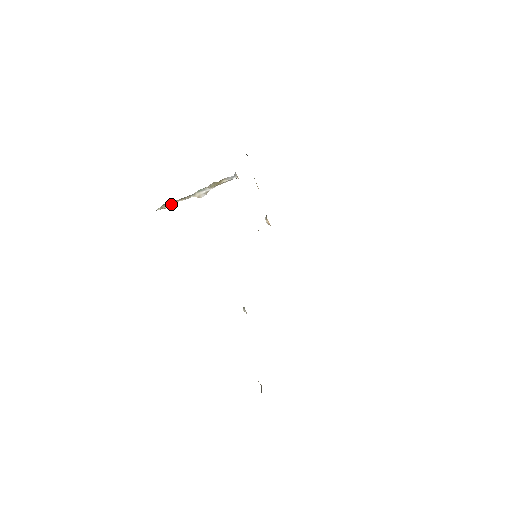
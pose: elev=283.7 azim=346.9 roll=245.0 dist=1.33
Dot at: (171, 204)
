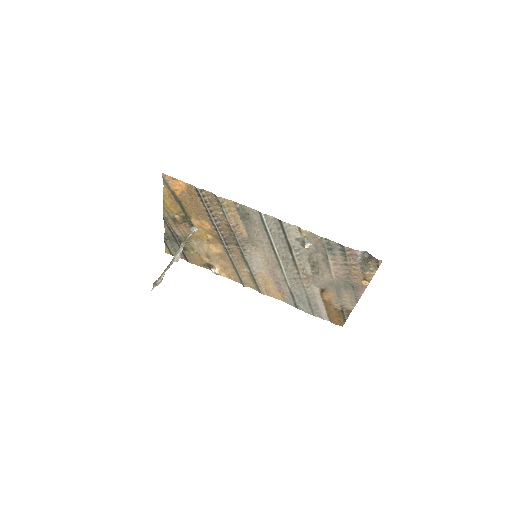
Dot at: (161, 277)
